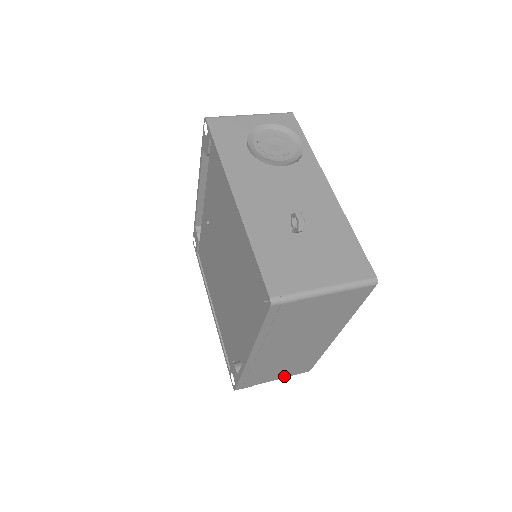
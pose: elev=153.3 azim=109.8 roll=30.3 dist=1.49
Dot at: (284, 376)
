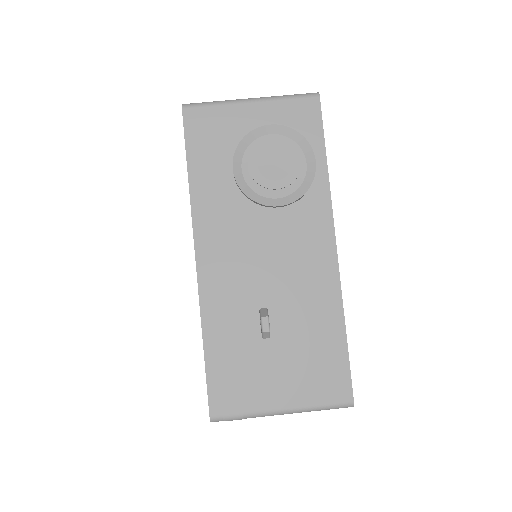
Dot at: occluded
